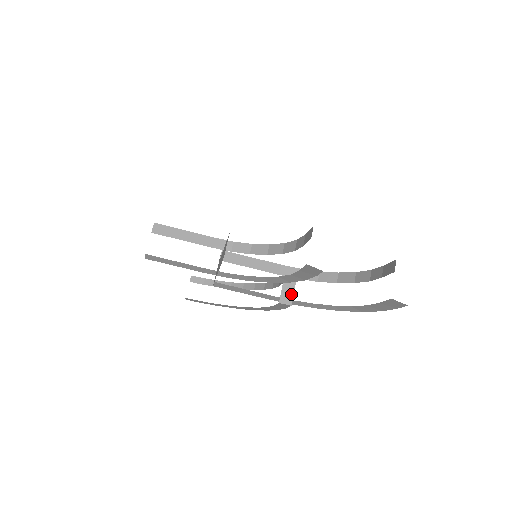
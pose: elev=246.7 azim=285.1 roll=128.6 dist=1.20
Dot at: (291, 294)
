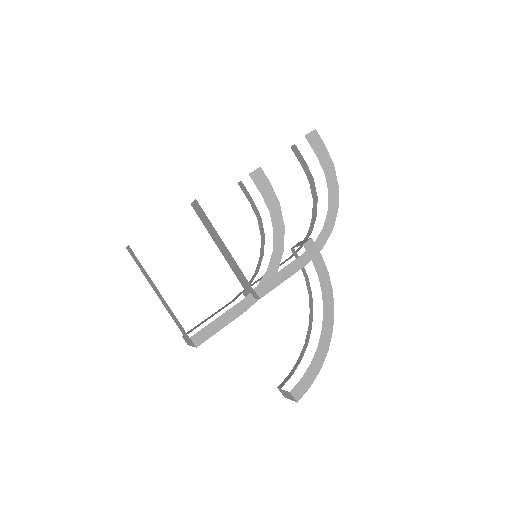
Dot at: (304, 241)
